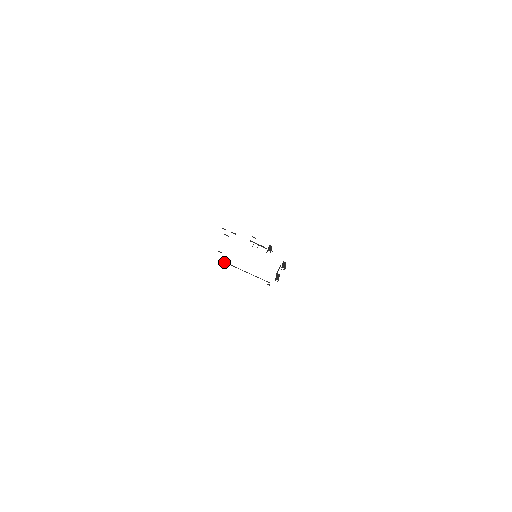
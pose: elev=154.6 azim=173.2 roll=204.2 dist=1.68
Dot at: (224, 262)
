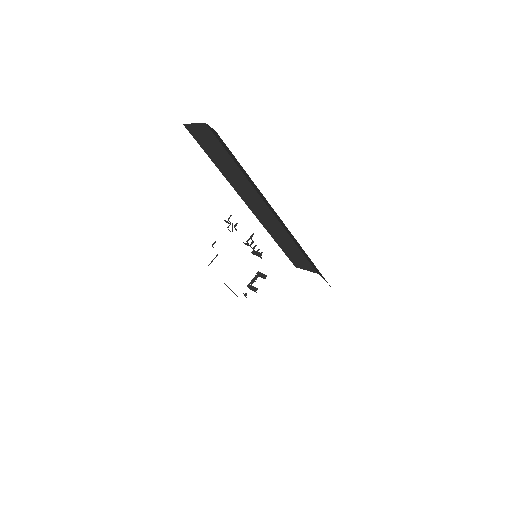
Dot at: occluded
